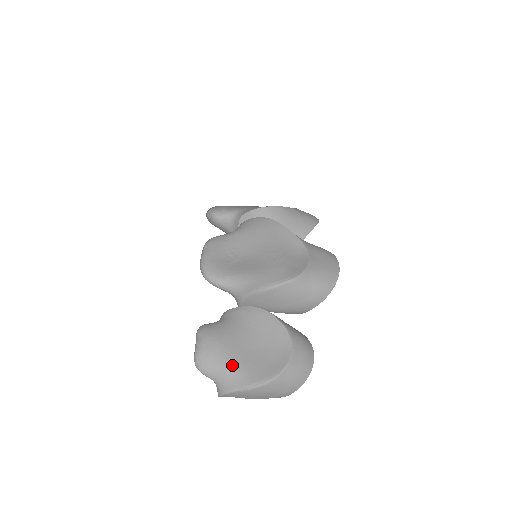
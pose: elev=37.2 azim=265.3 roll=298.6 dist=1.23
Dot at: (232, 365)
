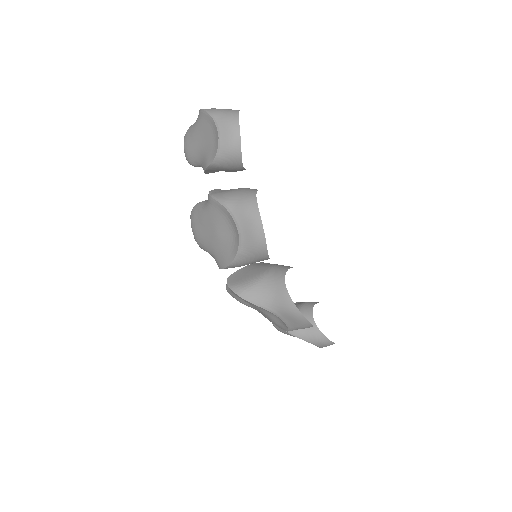
Dot at: occluded
